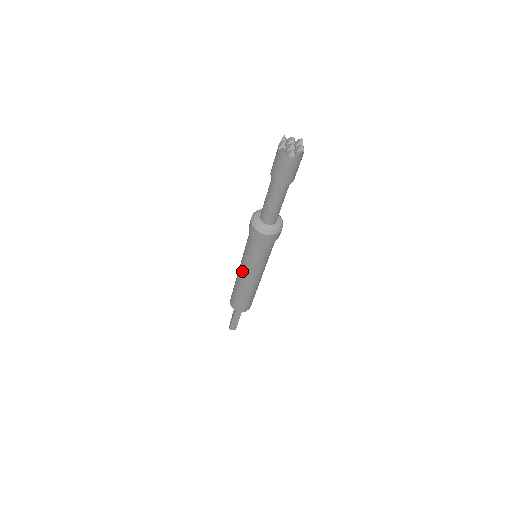
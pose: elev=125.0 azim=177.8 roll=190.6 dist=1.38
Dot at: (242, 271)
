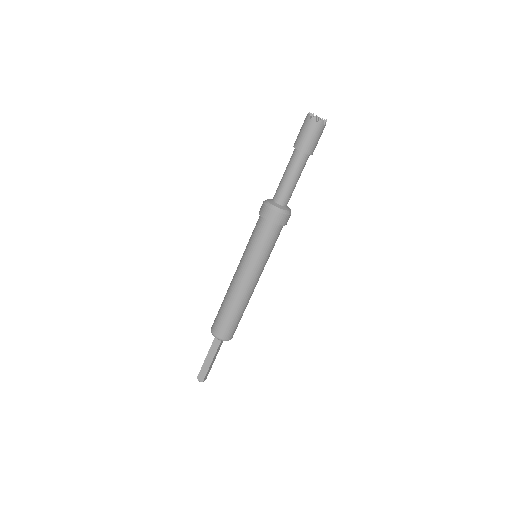
Dot at: (251, 278)
